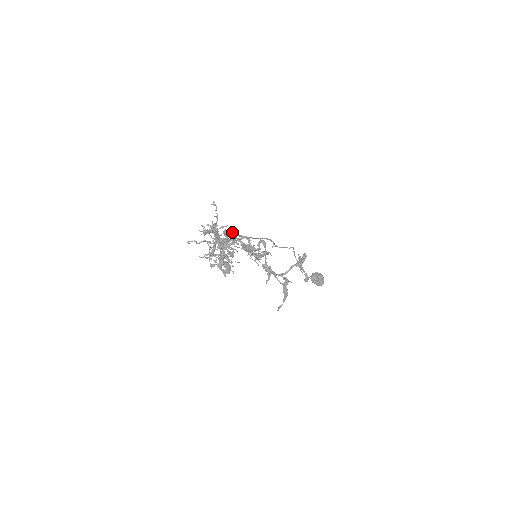
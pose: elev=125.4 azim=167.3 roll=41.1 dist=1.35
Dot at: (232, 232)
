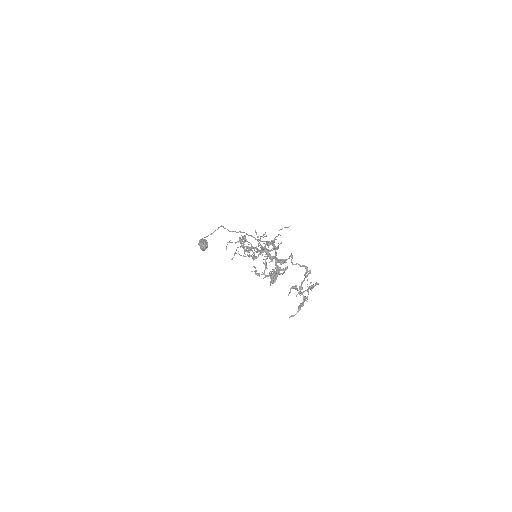
Dot at: occluded
